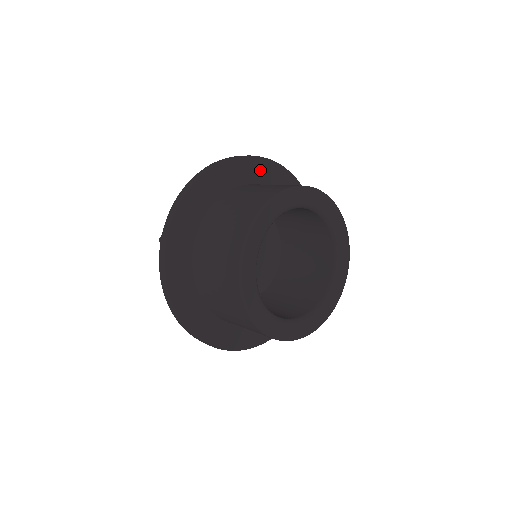
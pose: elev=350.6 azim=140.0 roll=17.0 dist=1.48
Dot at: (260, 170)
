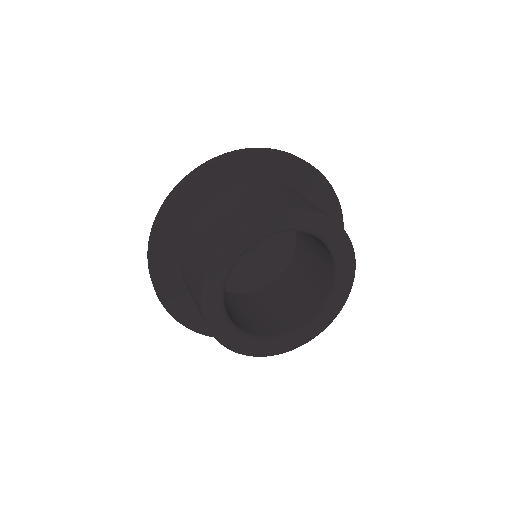
Dot at: (224, 174)
